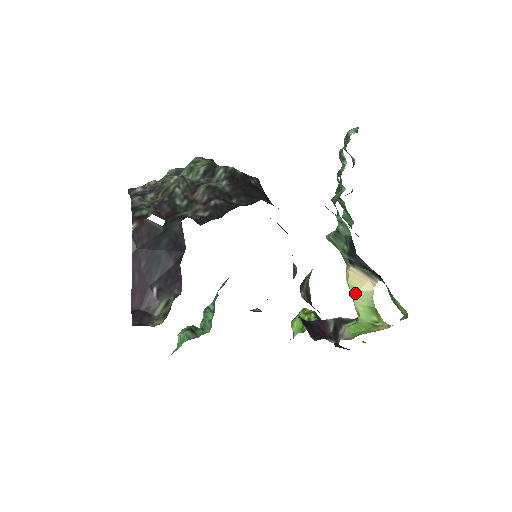
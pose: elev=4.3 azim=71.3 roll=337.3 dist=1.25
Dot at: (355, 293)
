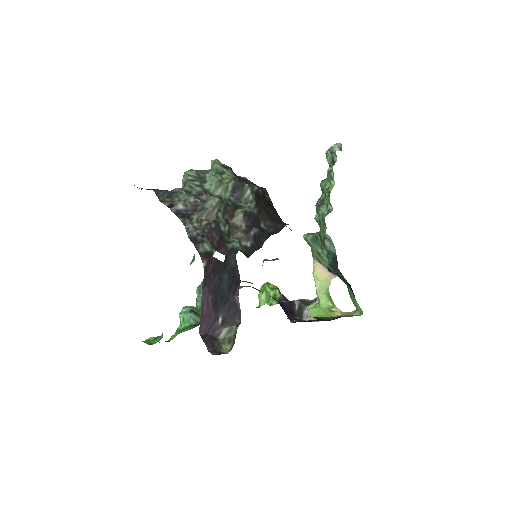
Dot at: (318, 283)
